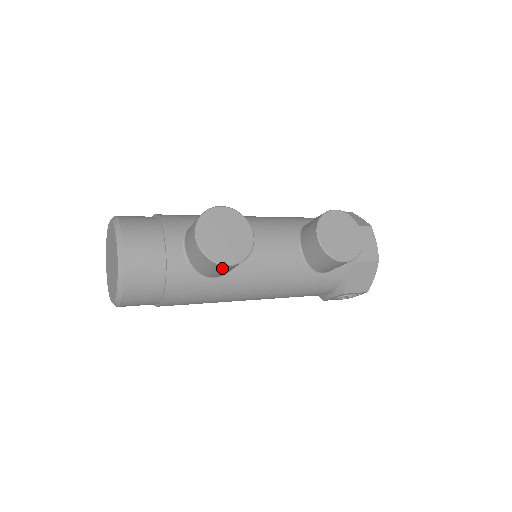
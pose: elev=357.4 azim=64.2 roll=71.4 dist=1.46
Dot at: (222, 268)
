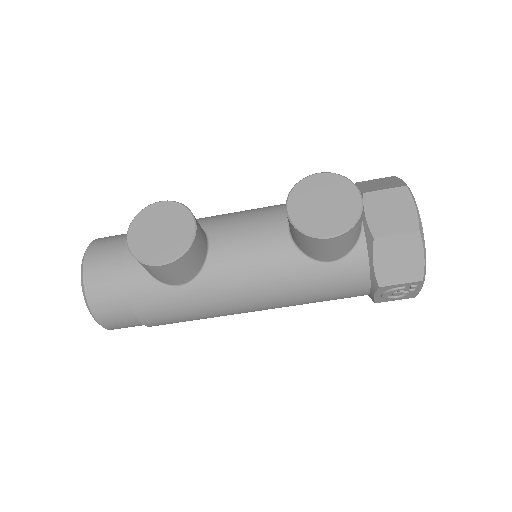
Dot at: (161, 270)
